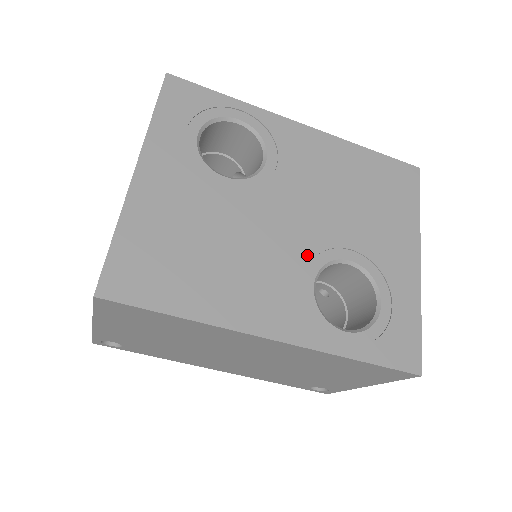
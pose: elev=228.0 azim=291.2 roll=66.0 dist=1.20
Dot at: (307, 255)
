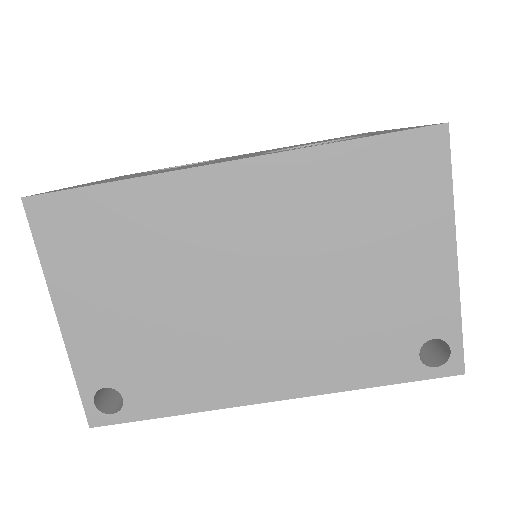
Dot at: occluded
